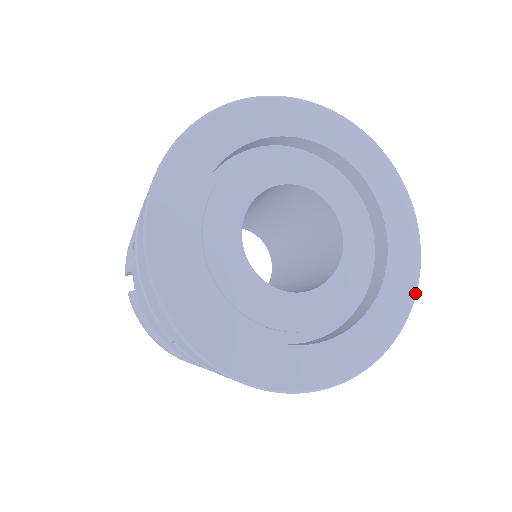
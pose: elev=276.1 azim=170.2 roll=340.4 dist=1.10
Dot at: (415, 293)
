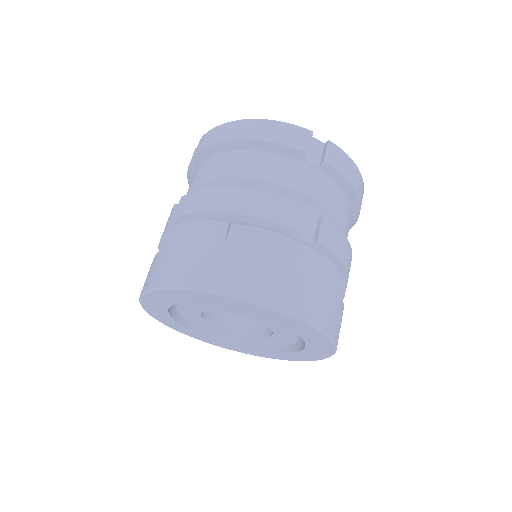
Dot at: (323, 334)
